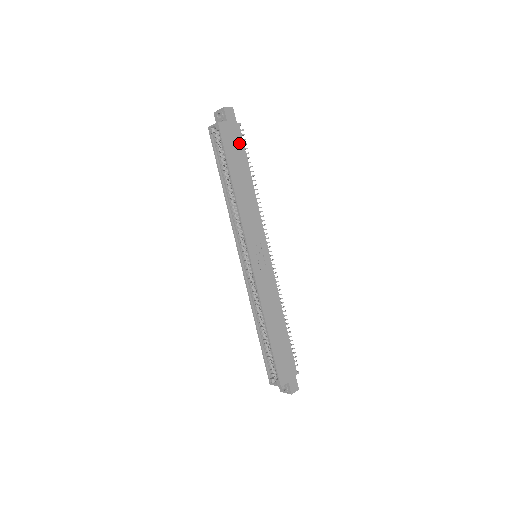
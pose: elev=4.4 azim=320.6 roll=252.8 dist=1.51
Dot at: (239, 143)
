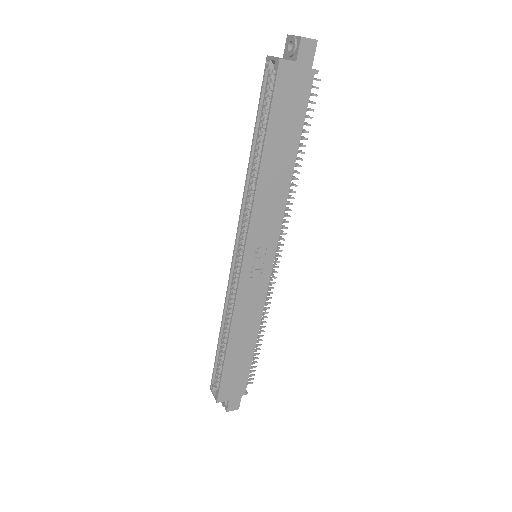
Dot at: (301, 101)
